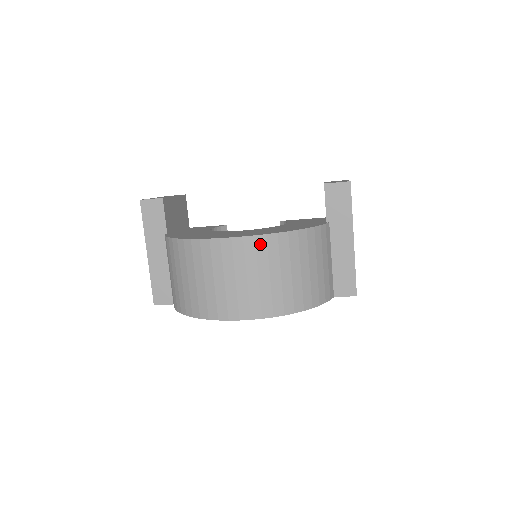
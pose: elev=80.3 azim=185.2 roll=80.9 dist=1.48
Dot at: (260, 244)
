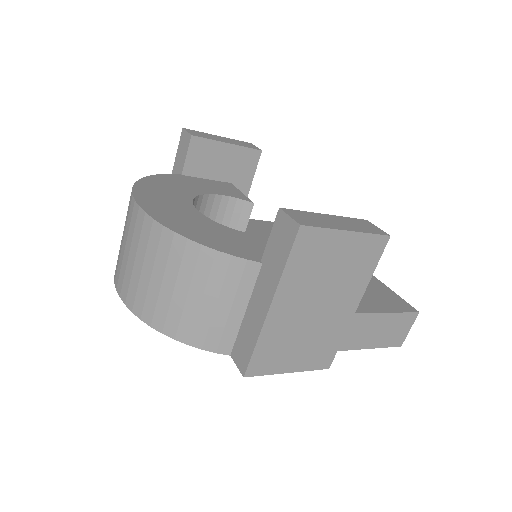
Dot at: (146, 226)
